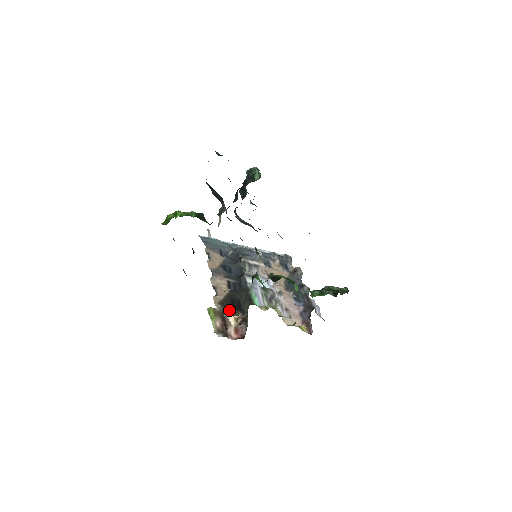
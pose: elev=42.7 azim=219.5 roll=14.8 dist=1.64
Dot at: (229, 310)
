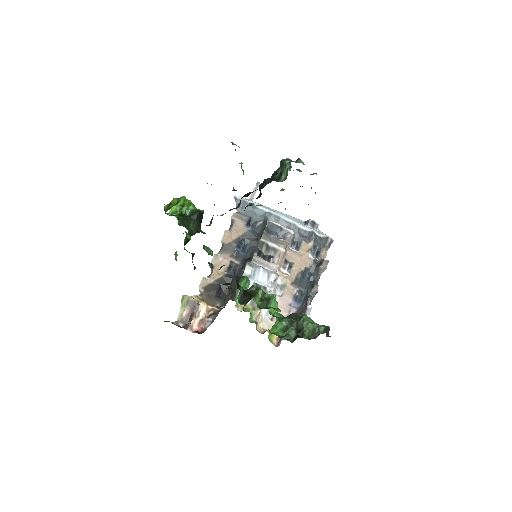
Dot at: (209, 298)
